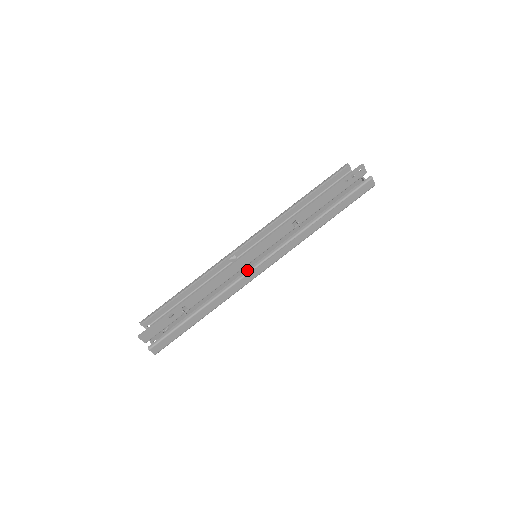
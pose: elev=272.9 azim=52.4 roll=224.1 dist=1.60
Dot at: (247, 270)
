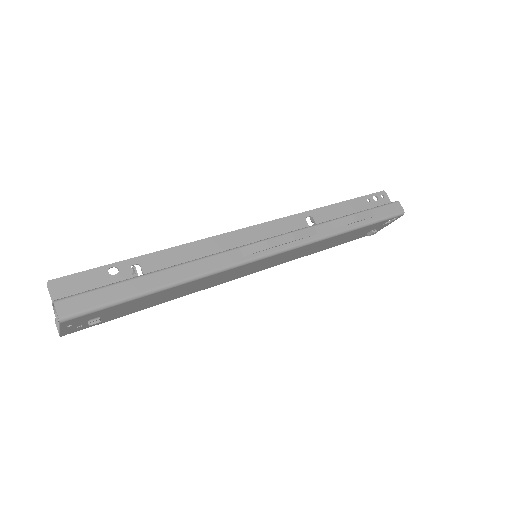
Dot at: (241, 246)
